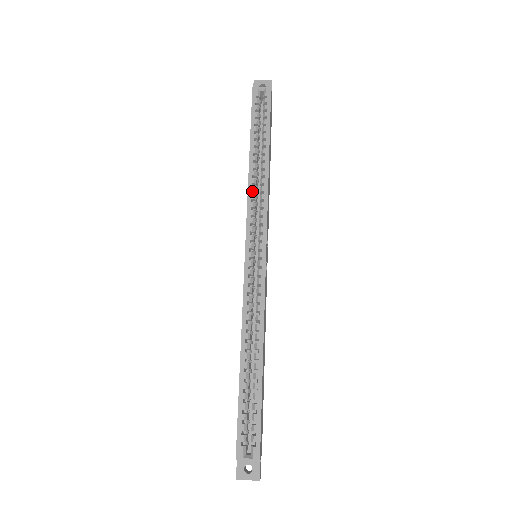
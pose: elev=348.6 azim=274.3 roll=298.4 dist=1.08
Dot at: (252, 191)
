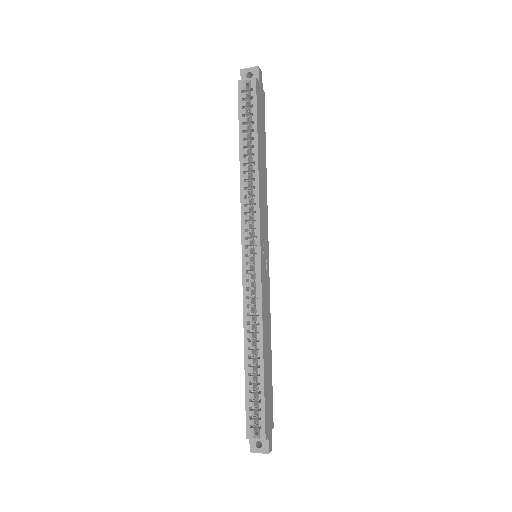
Dot at: (244, 195)
